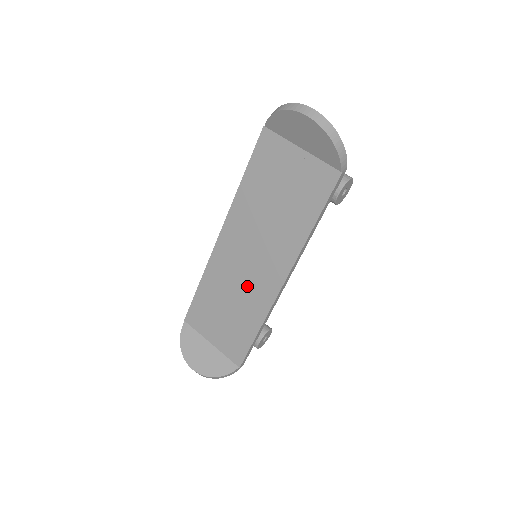
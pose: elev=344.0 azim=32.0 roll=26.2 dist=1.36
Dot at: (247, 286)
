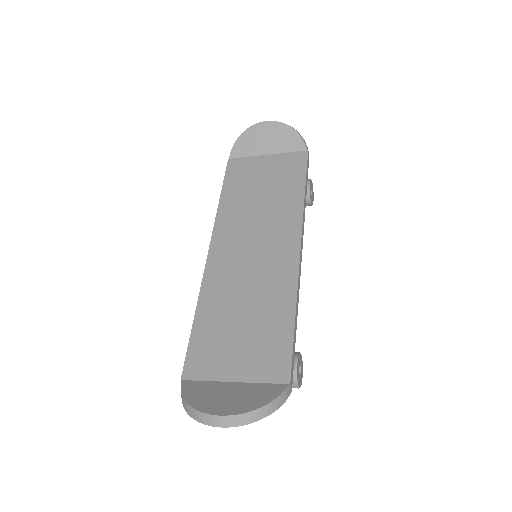
Dot at: (260, 276)
